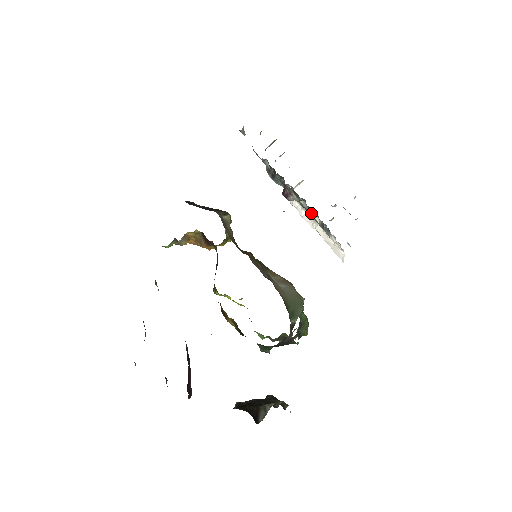
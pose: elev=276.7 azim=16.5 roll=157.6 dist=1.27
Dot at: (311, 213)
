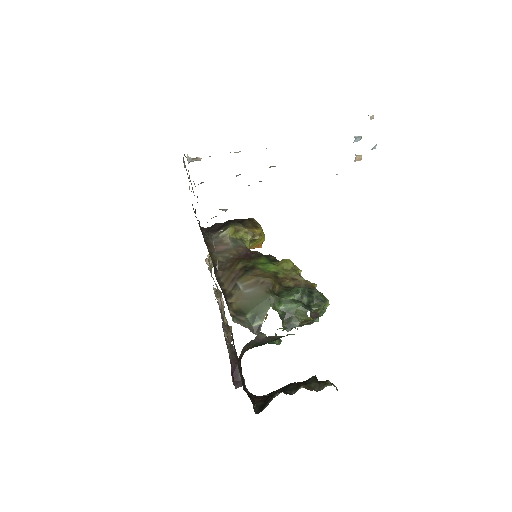
Dot at: occluded
